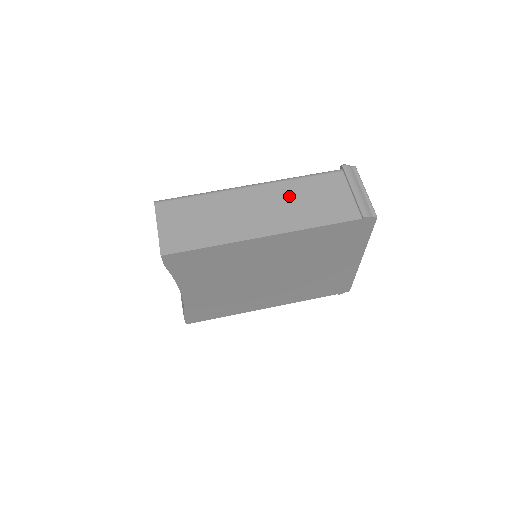
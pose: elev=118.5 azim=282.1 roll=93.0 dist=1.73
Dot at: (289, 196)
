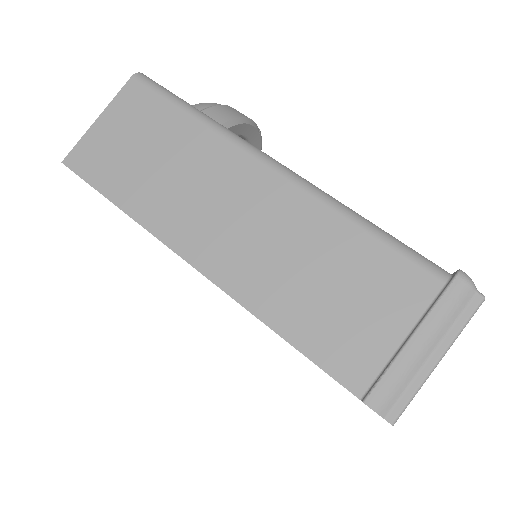
Dot at: (302, 238)
